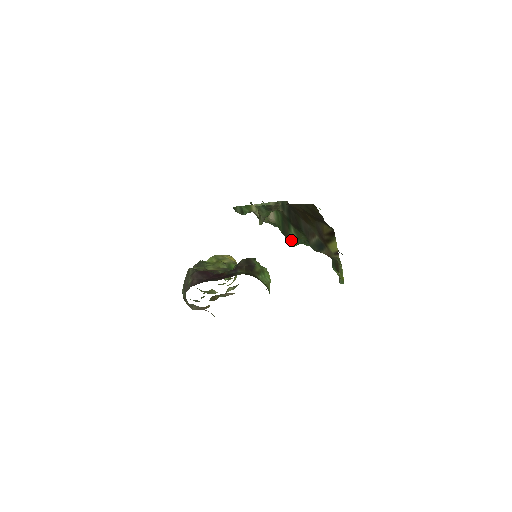
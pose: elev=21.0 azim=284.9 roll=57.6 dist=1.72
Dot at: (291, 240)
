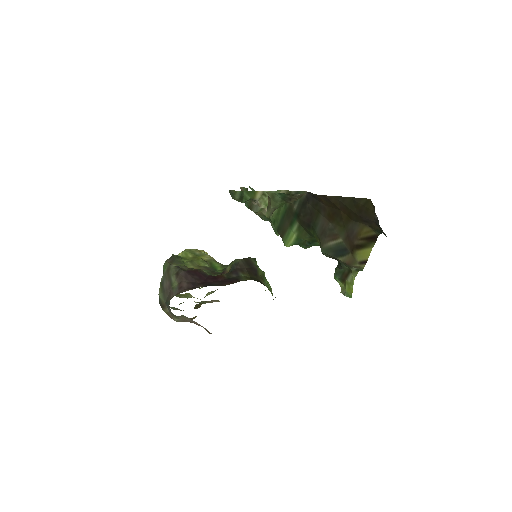
Dot at: (287, 239)
